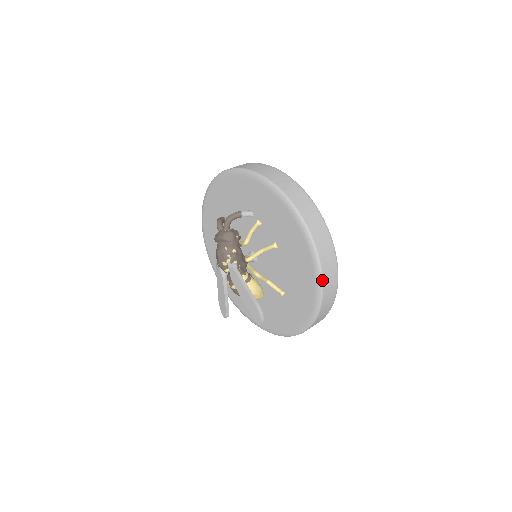
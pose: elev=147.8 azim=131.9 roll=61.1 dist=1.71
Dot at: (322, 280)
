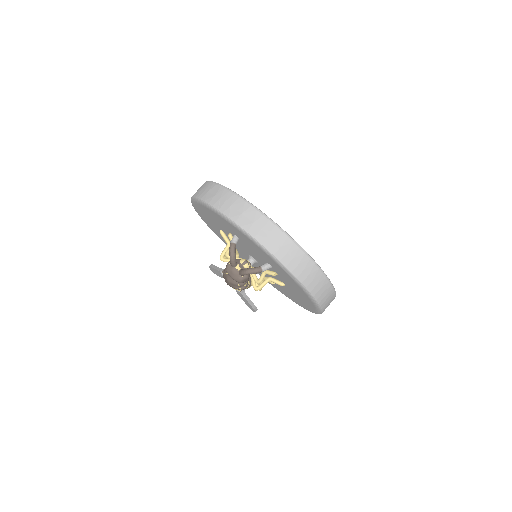
Dot at: occluded
